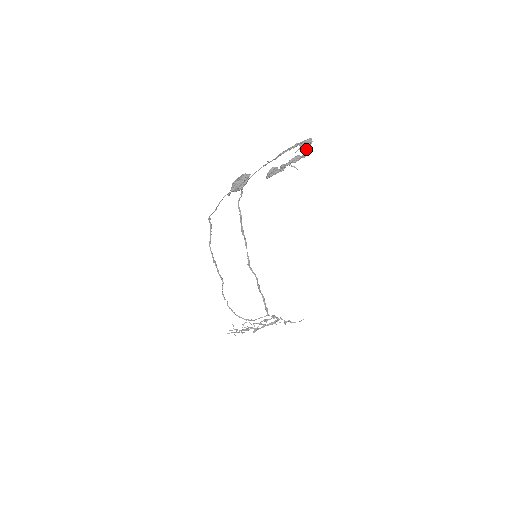
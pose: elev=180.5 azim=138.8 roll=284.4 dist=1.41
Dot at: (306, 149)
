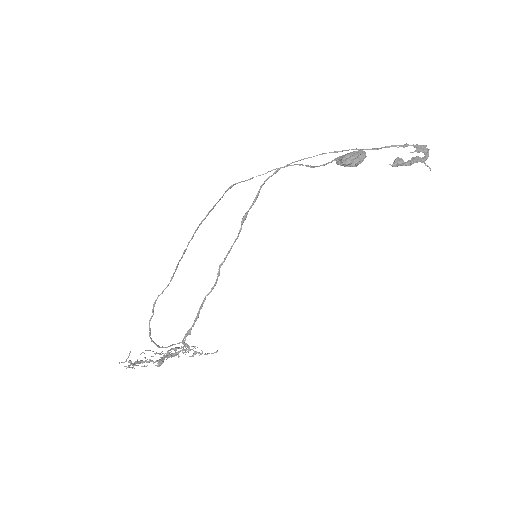
Dot at: (428, 154)
